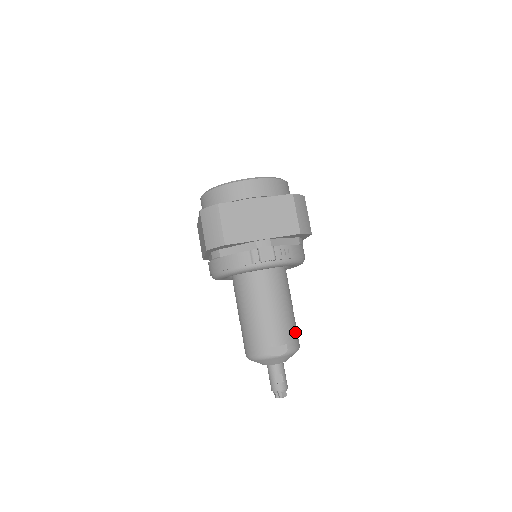
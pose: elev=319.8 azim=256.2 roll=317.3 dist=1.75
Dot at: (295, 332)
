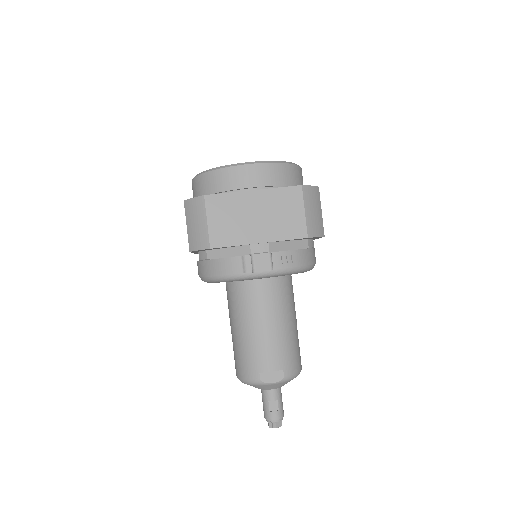
Dot at: (296, 353)
